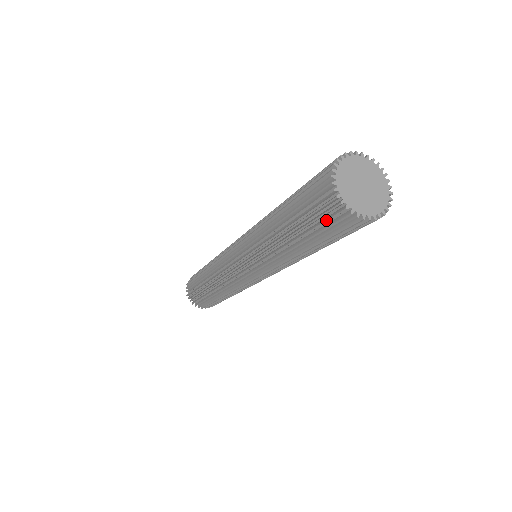
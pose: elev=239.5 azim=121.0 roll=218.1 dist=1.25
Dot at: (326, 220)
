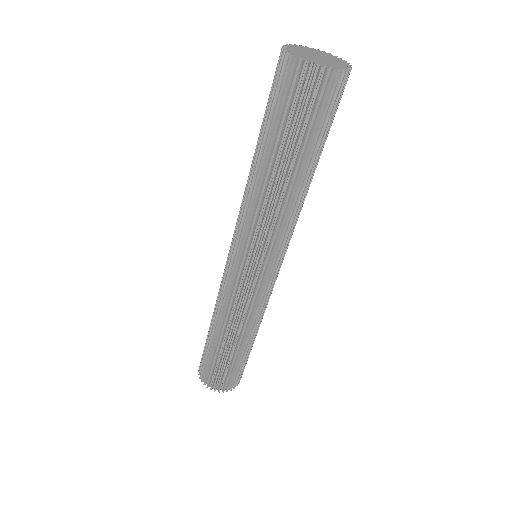
Dot at: (290, 94)
